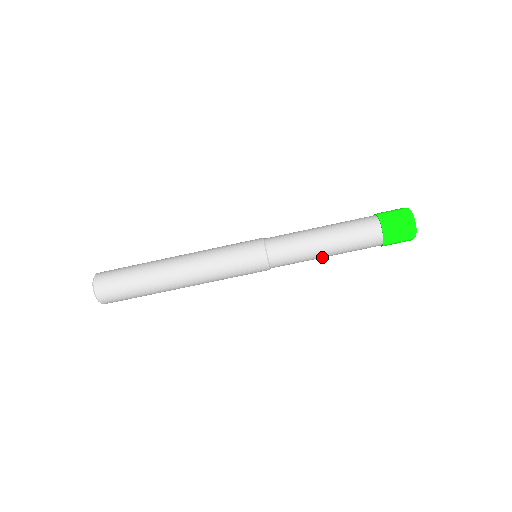
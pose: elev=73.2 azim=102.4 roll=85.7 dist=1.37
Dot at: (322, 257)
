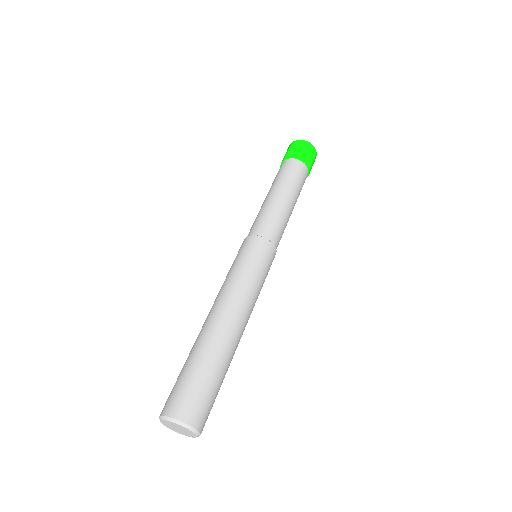
Dot at: (287, 202)
